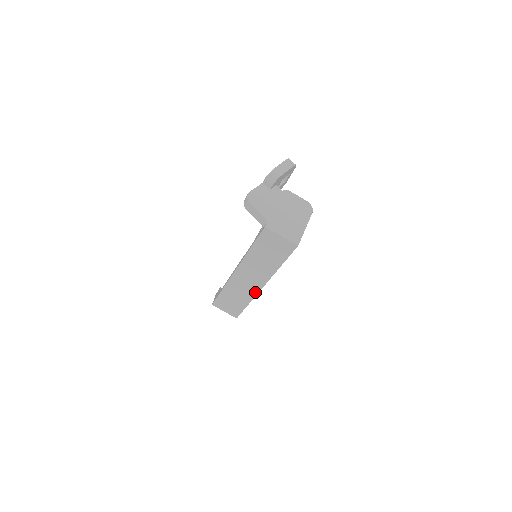
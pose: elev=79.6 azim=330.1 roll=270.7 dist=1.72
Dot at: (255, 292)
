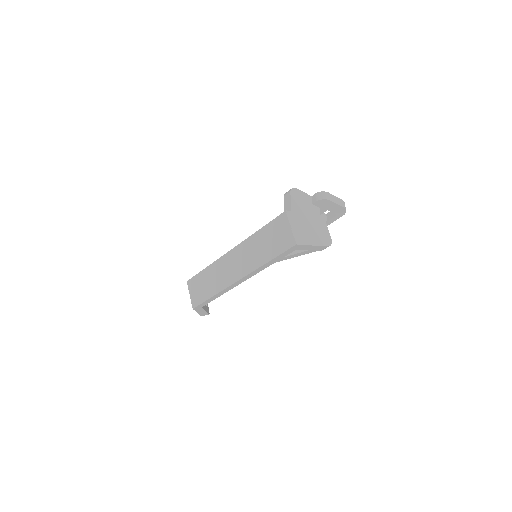
Dot at: (228, 283)
